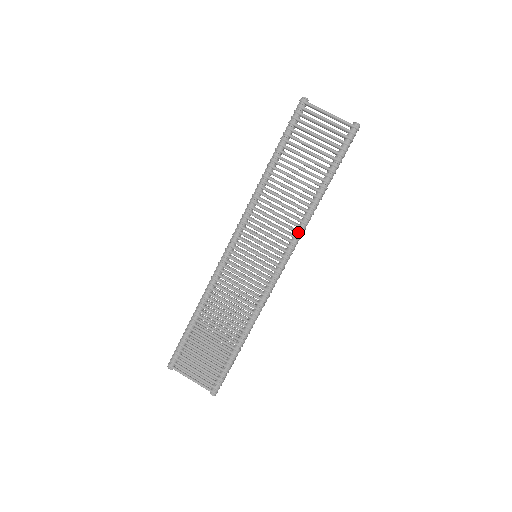
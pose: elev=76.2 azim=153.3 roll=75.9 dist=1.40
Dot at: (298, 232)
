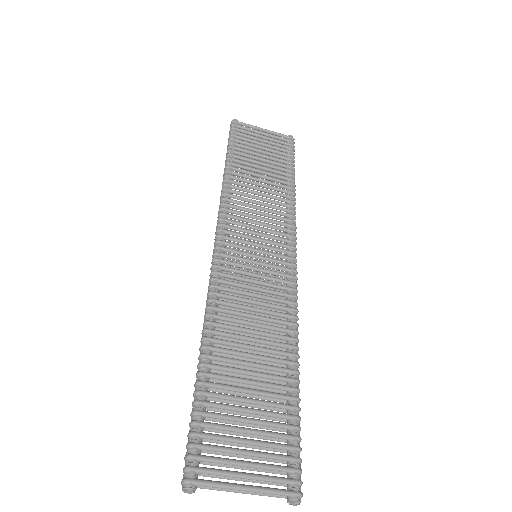
Dot at: (292, 219)
